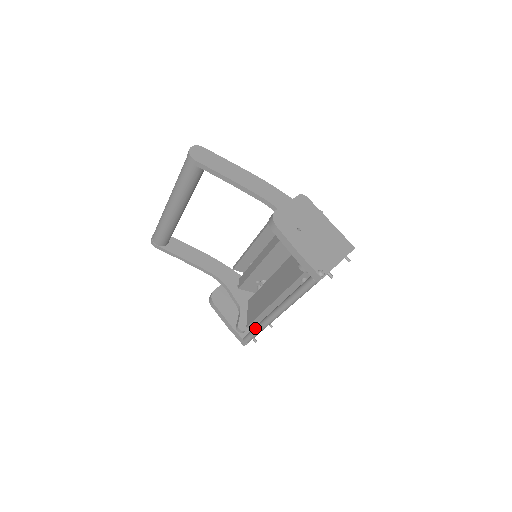
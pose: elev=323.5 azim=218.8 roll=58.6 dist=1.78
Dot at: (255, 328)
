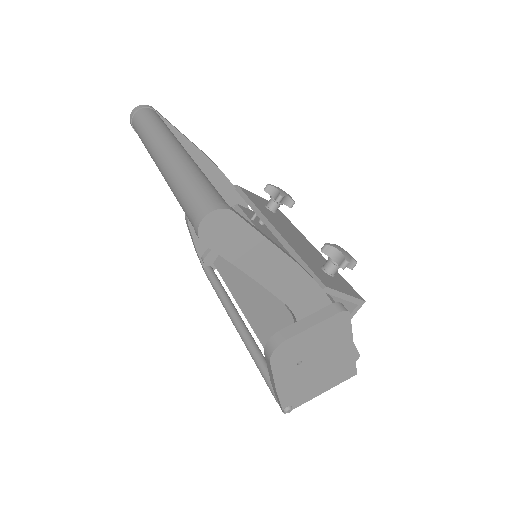
Dot at: (216, 291)
